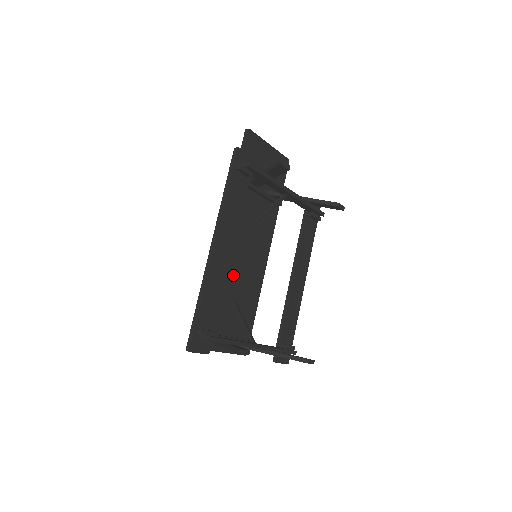
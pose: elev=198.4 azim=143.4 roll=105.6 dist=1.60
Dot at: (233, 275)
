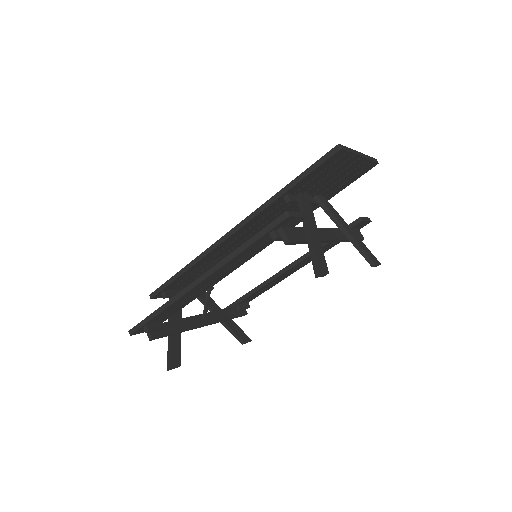
Dot at: (223, 256)
